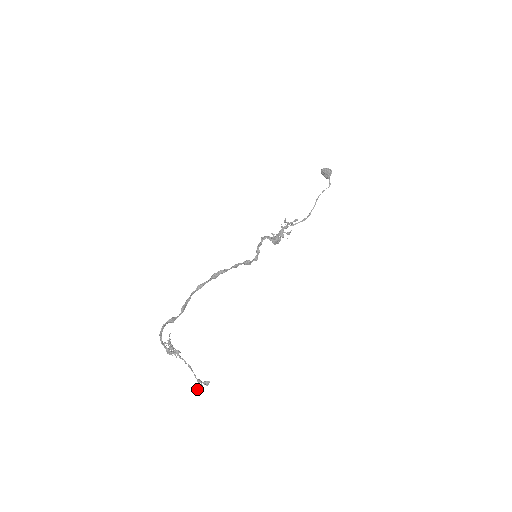
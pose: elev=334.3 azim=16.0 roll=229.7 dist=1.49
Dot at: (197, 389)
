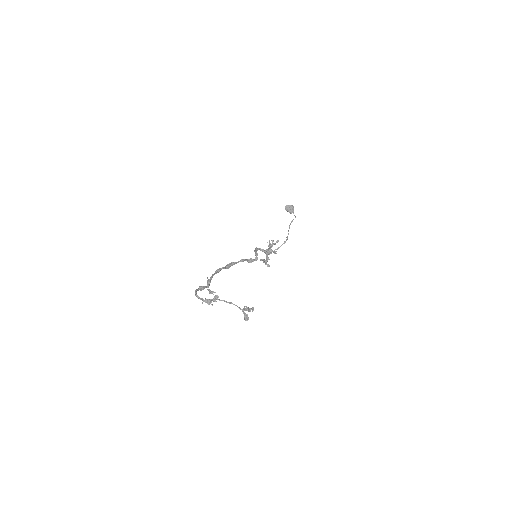
Dot at: (244, 318)
